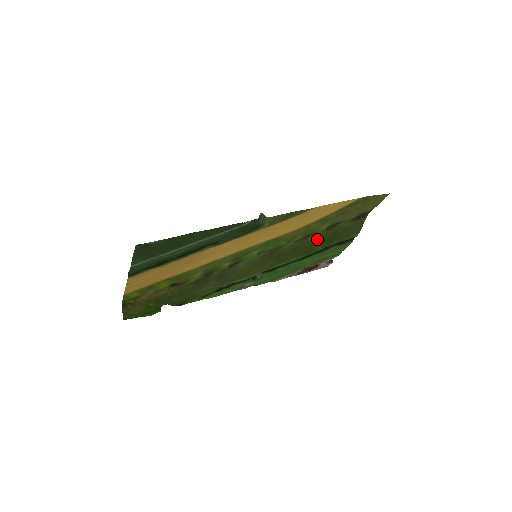
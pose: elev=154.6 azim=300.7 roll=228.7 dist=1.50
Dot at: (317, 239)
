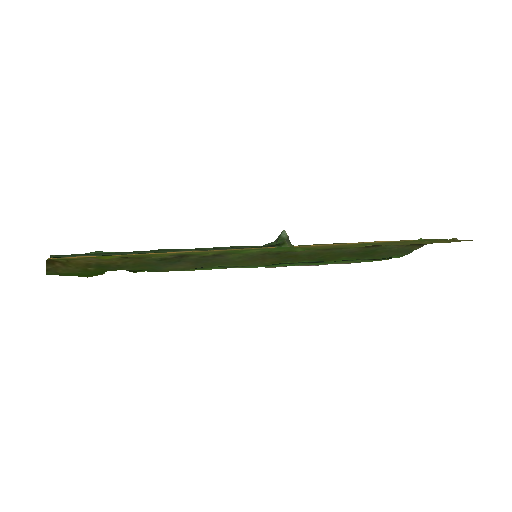
Dot at: (346, 251)
